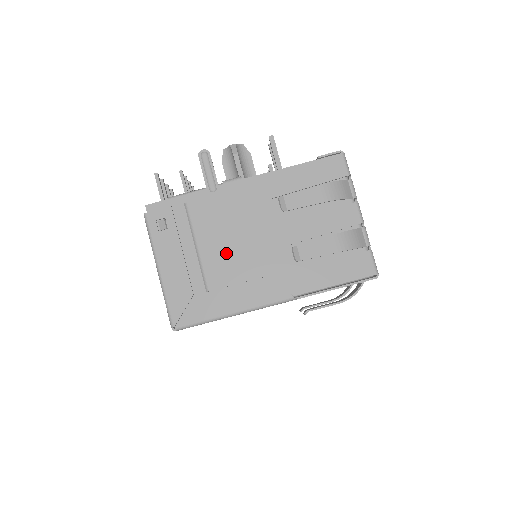
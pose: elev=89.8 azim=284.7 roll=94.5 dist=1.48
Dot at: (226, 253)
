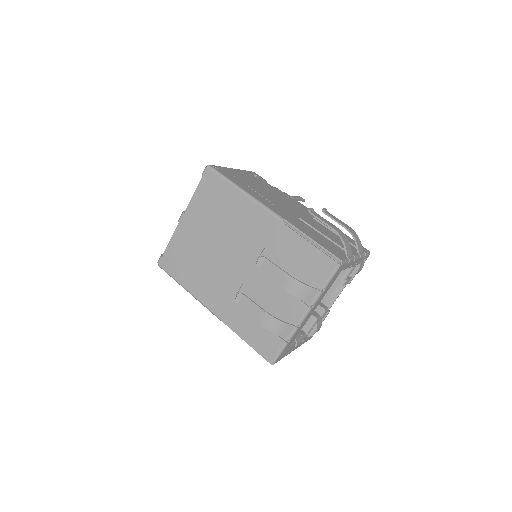
Dot at: (271, 195)
